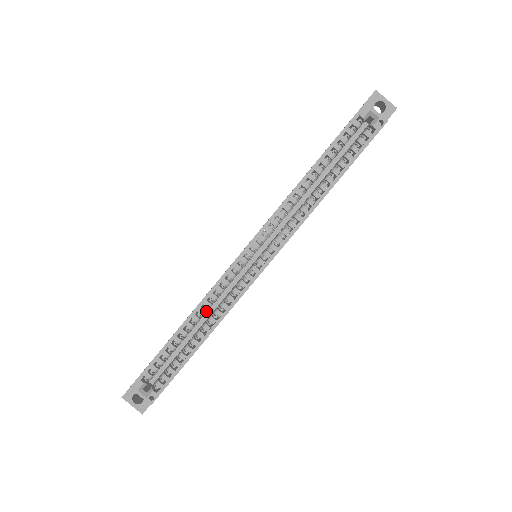
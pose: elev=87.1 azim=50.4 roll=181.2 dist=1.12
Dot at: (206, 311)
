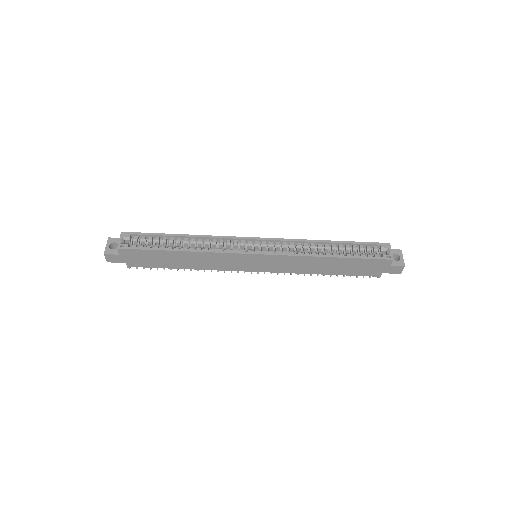
Dot at: (202, 244)
